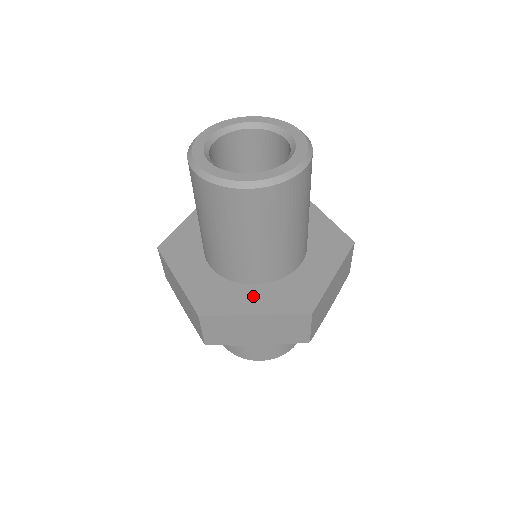
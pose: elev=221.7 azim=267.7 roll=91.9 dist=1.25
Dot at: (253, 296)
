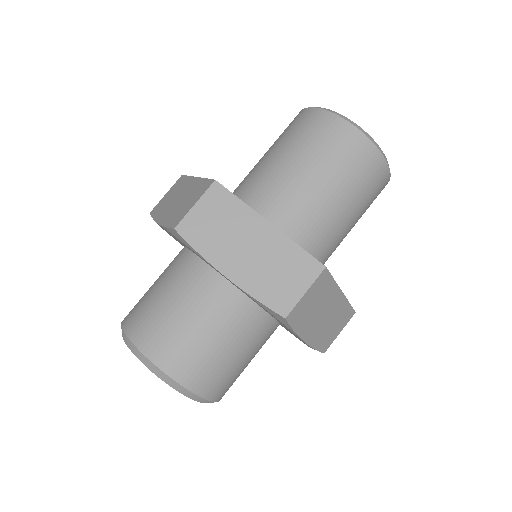
Dot at: occluded
